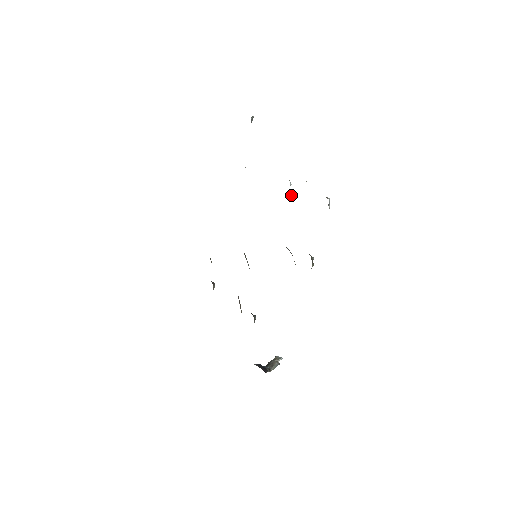
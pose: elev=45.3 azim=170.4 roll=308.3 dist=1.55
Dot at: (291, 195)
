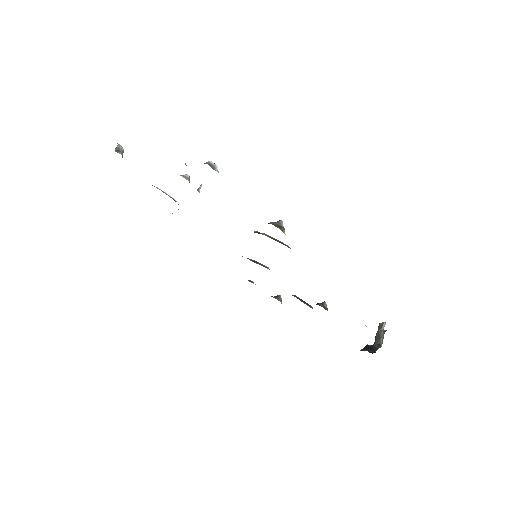
Dot at: (201, 184)
